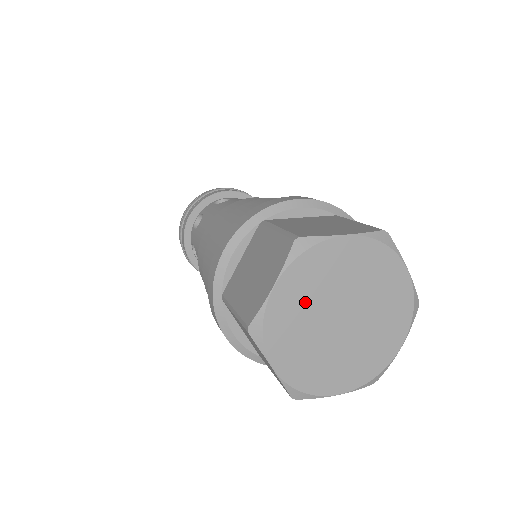
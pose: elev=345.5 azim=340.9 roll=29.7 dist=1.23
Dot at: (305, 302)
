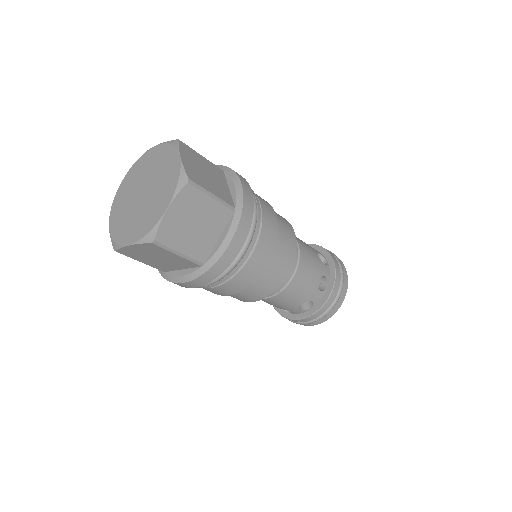
Dot at: (123, 213)
